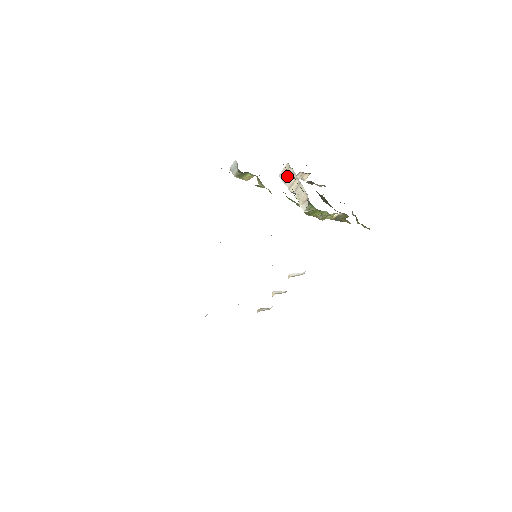
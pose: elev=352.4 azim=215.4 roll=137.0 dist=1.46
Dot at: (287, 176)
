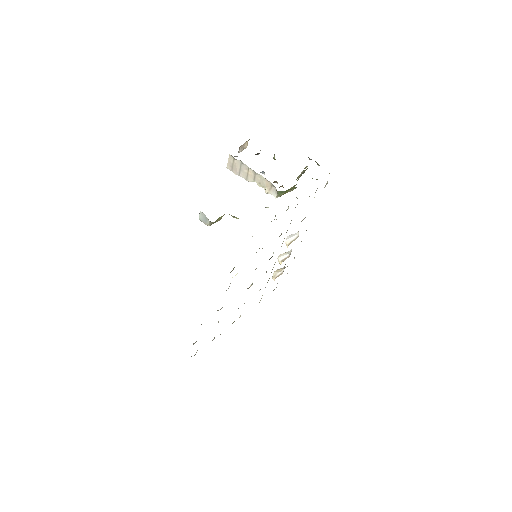
Dot at: (237, 168)
